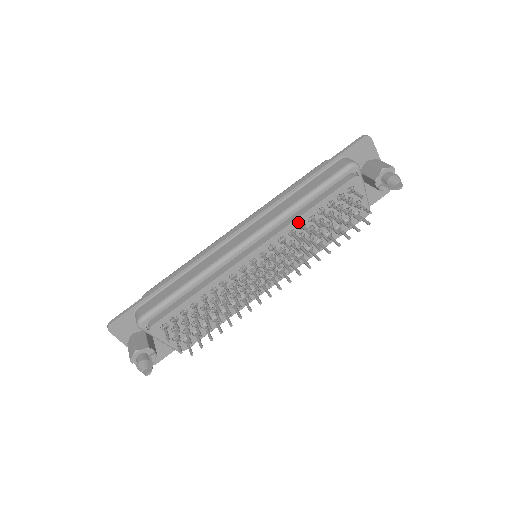
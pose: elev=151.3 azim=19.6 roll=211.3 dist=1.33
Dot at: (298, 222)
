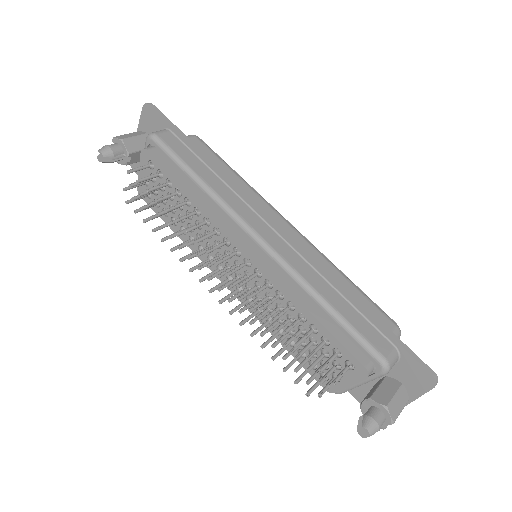
Dot at: (293, 300)
